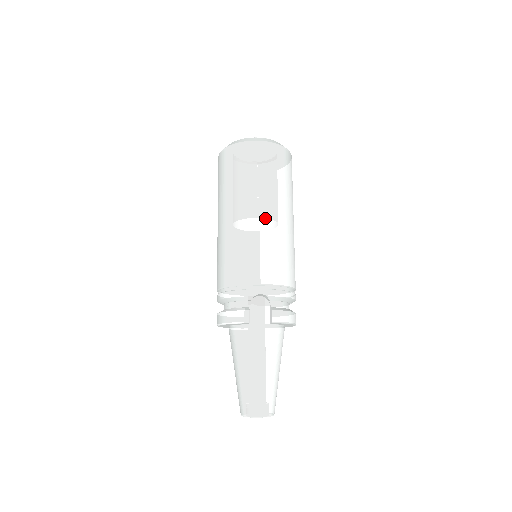
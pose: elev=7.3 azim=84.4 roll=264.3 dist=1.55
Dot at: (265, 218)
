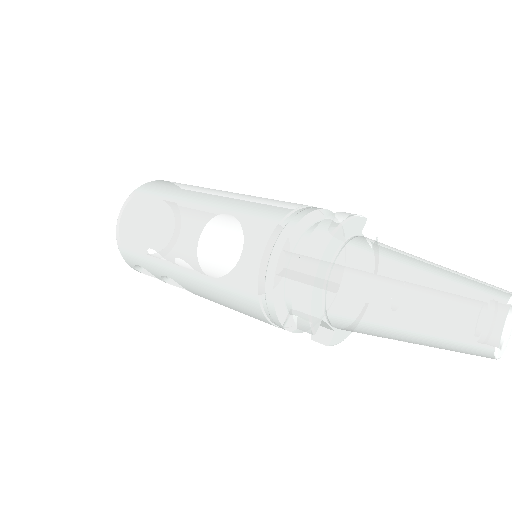
Dot at: occluded
